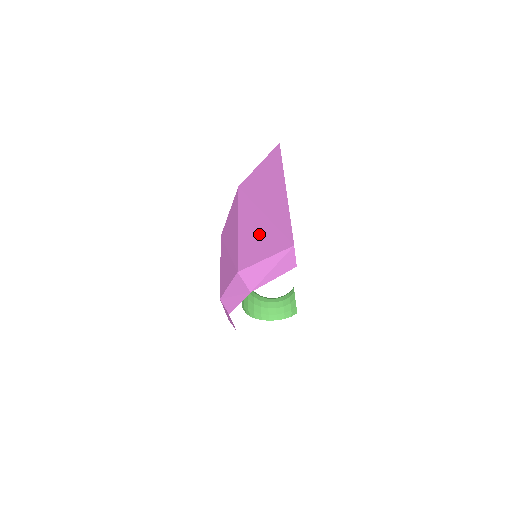
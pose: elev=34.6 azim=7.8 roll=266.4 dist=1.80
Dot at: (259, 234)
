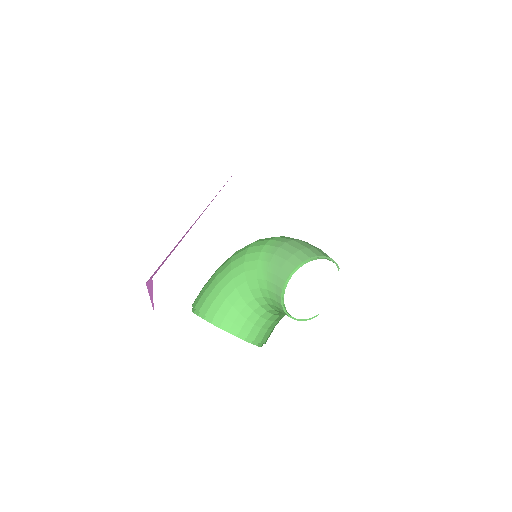
Dot at: (178, 243)
